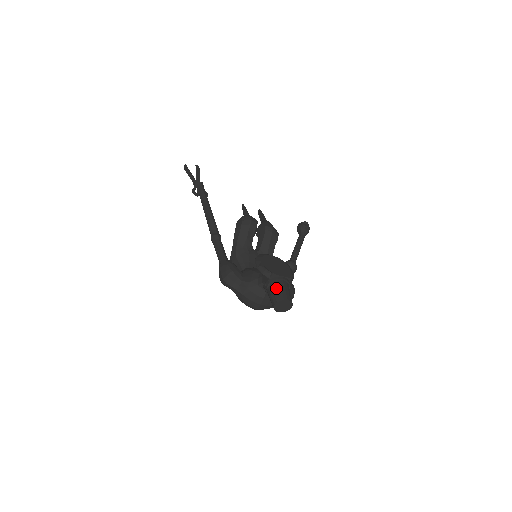
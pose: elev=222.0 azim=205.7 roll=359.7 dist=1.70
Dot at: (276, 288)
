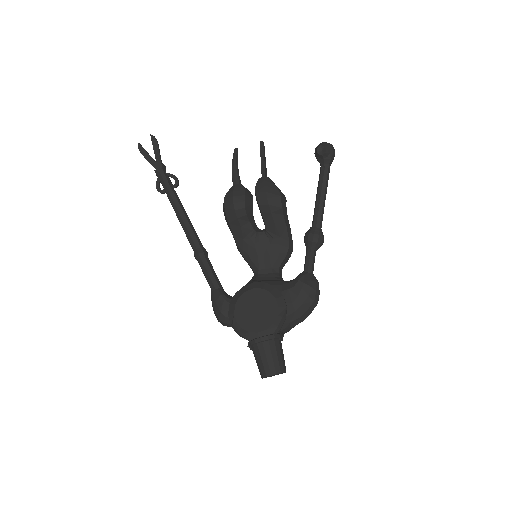
Dot at: (256, 357)
